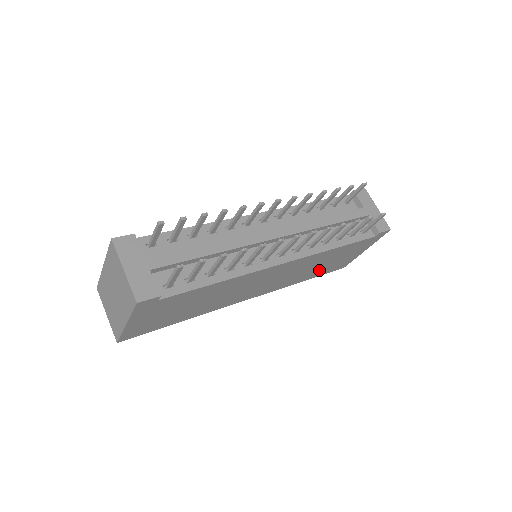
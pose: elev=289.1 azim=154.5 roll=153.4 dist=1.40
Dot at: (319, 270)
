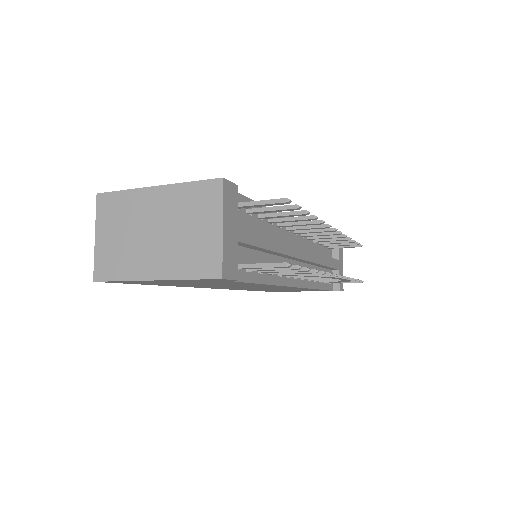
Dot at: (268, 290)
